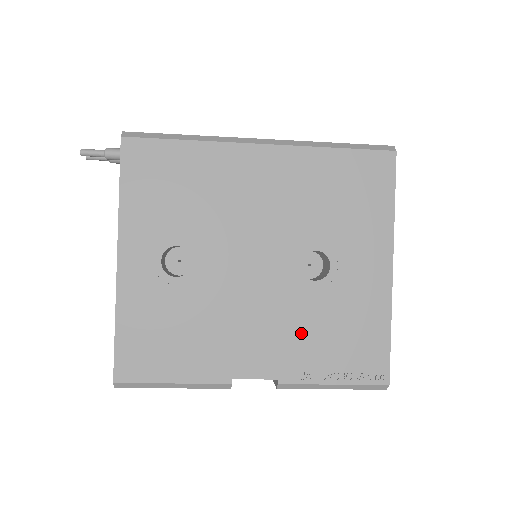
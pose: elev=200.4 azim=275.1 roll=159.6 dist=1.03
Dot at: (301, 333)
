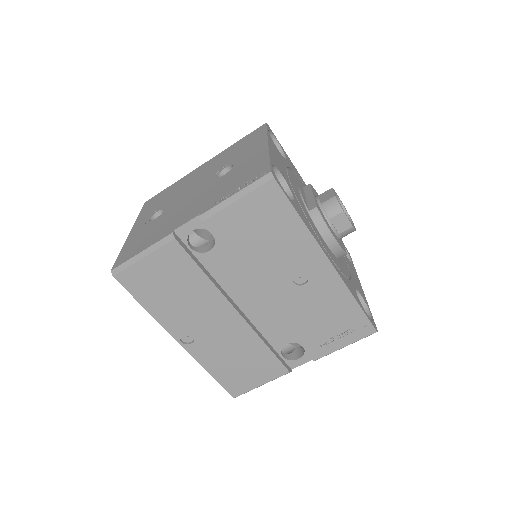
Dot at: (215, 193)
